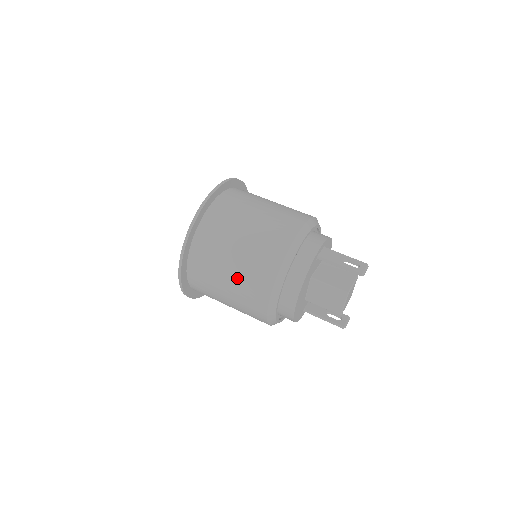
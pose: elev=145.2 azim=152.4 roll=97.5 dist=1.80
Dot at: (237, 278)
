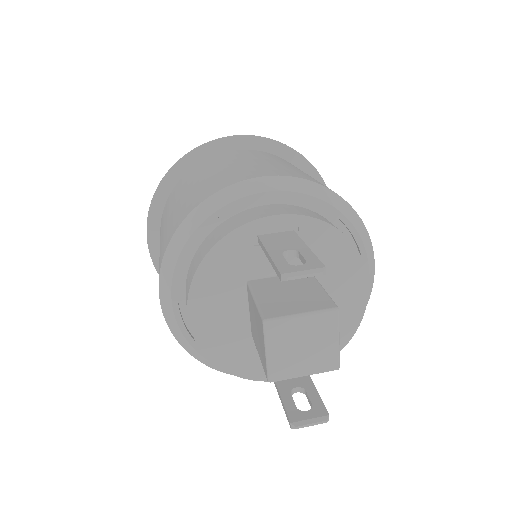
Dot at: occluded
